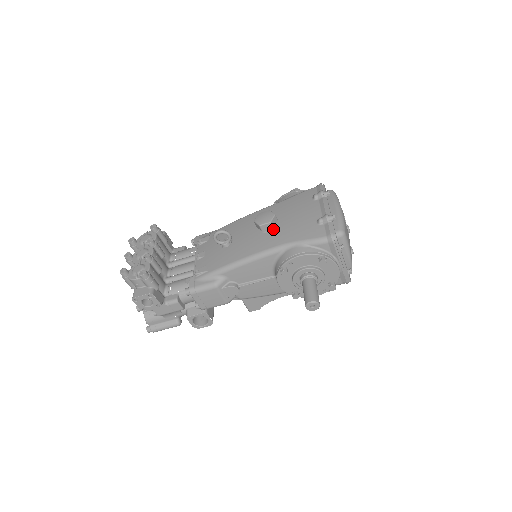
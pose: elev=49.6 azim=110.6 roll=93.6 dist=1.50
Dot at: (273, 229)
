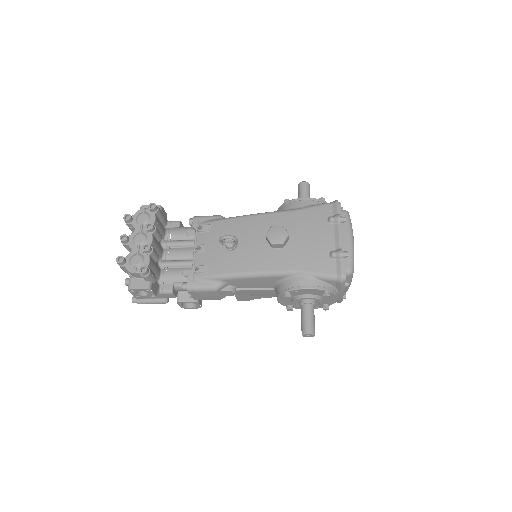
Dot at: (283, 247)
